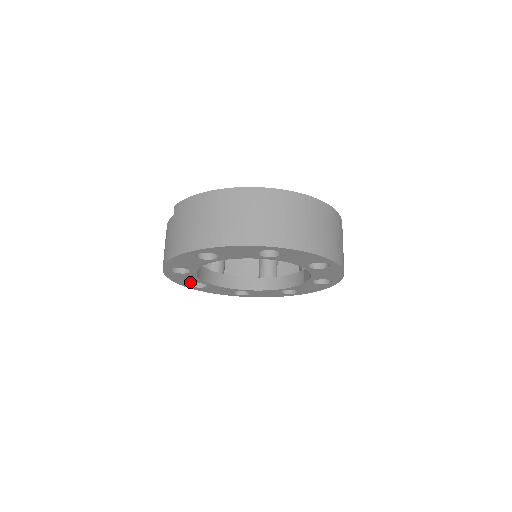
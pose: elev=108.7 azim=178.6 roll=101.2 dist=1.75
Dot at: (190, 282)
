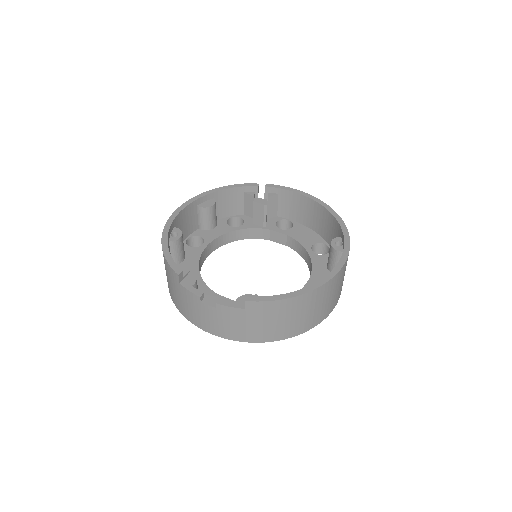
Dot at: occluded
